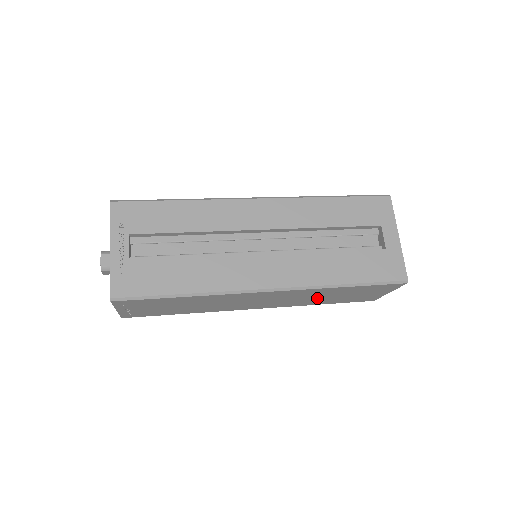
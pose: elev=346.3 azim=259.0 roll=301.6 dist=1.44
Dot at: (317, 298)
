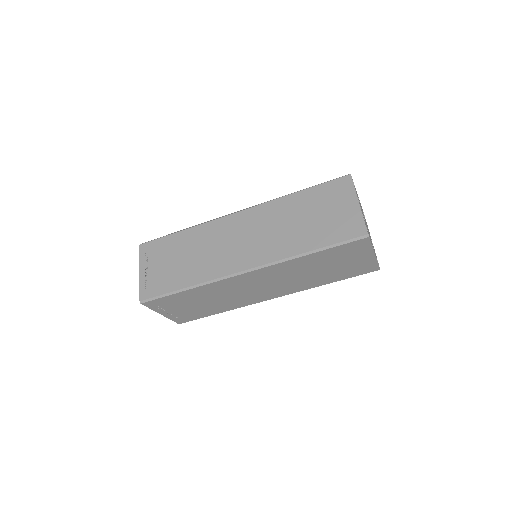
Dot at: (291, 229)
